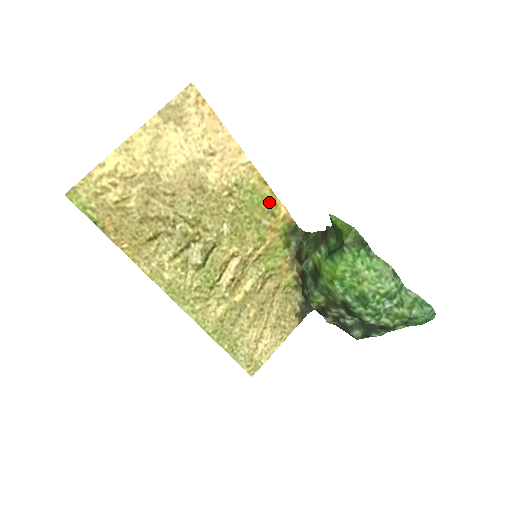
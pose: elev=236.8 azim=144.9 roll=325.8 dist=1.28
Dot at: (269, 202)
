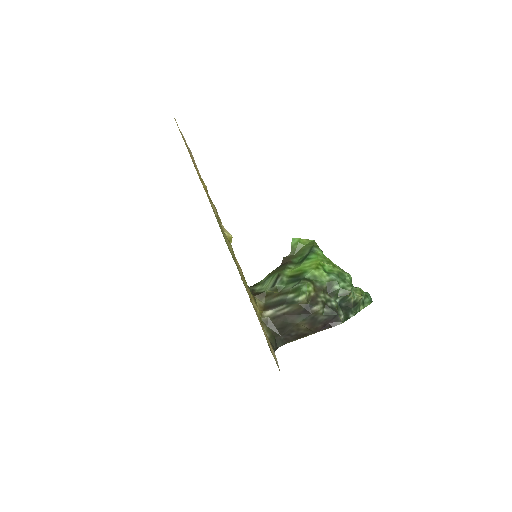
Dot at: occluded
